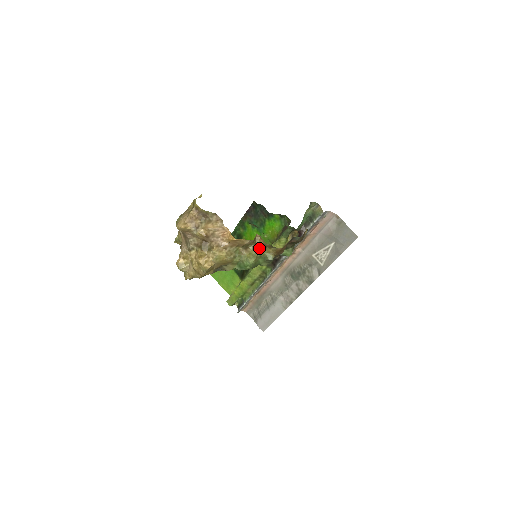
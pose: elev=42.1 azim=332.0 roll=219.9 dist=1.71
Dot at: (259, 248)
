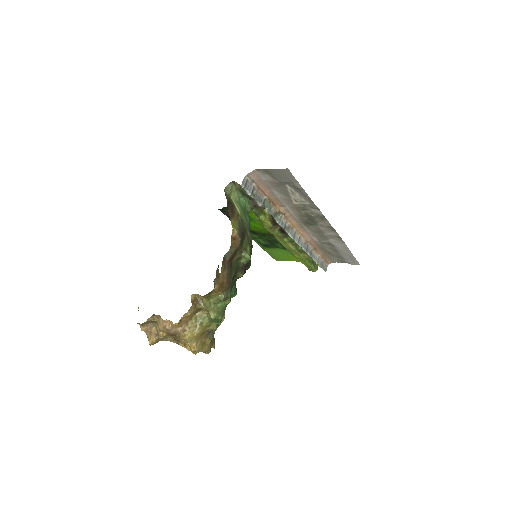
Dot at: (205, 302)
